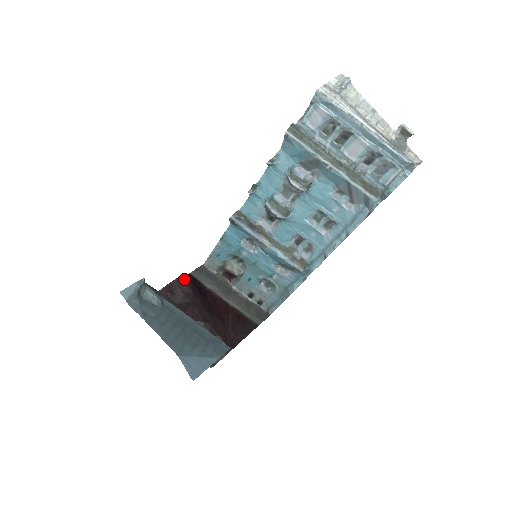
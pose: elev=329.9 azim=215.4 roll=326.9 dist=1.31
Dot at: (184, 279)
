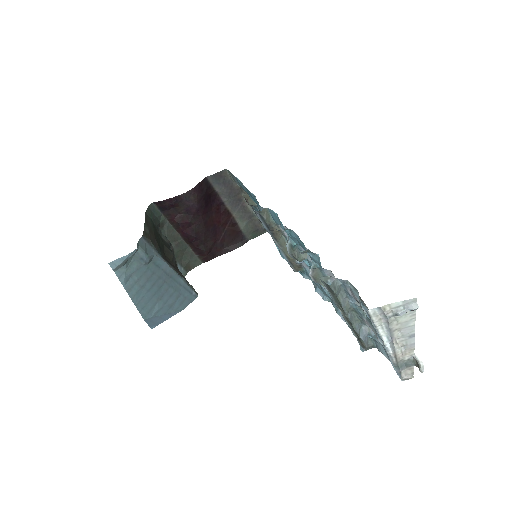
Dot at: (194, 193)
